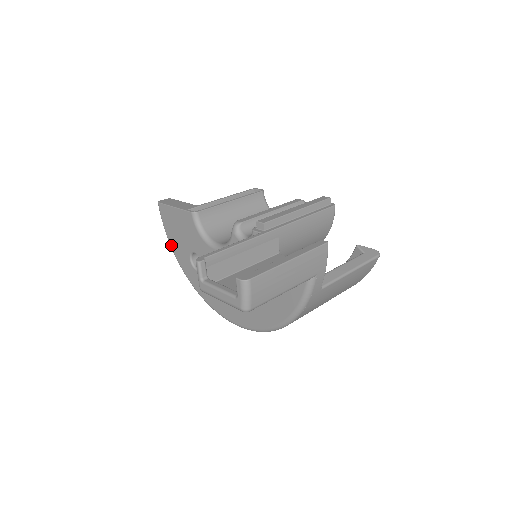
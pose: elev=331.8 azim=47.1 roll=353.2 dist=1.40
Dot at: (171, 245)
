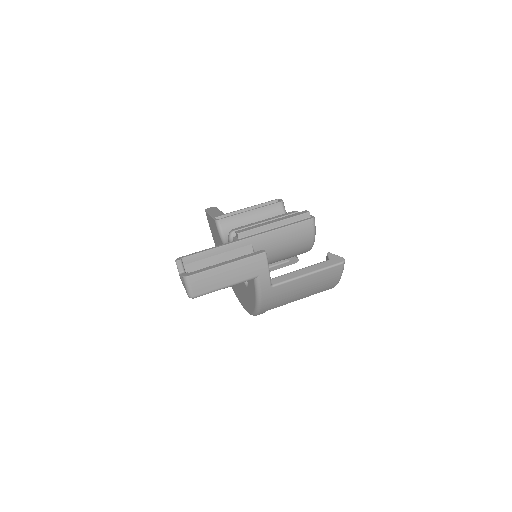
Dot at: (214, 242)
